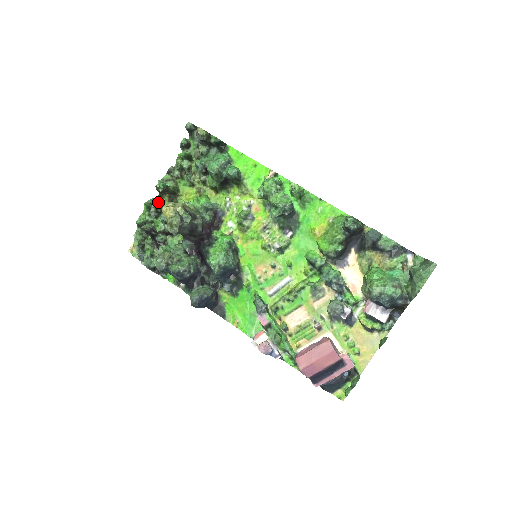
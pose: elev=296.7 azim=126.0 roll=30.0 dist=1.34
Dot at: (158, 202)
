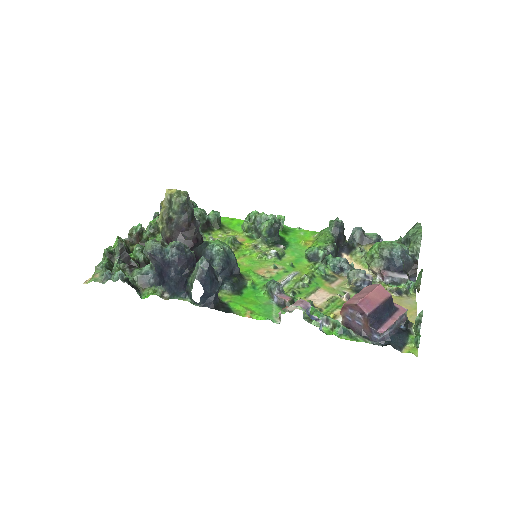
Dot at: (129, 245)
